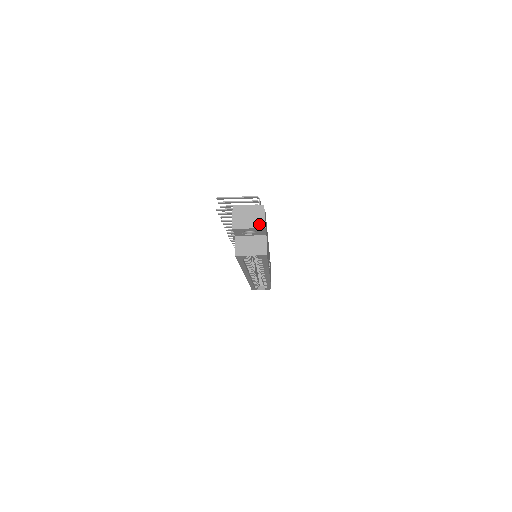
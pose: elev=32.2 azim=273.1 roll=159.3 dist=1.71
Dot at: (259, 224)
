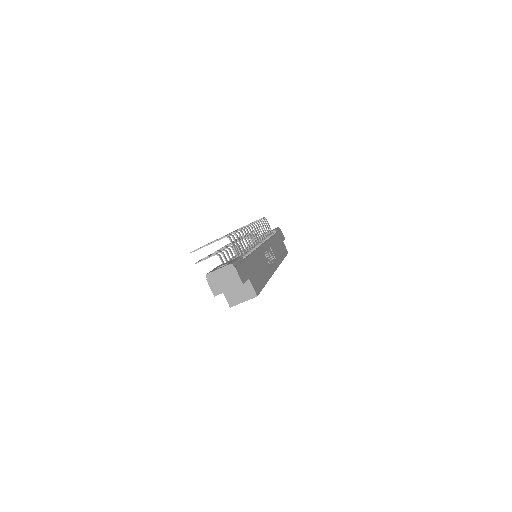
Dot at: (236, 283)
